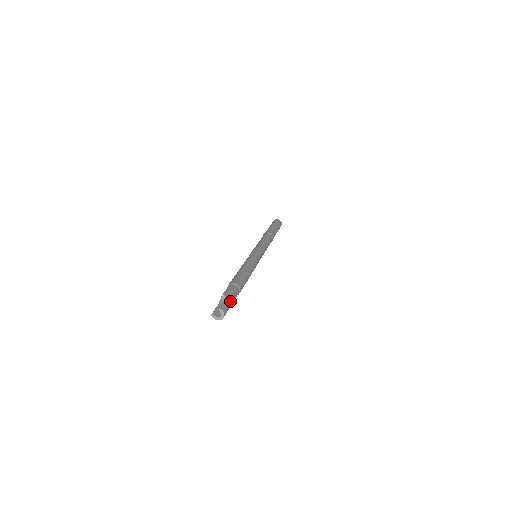
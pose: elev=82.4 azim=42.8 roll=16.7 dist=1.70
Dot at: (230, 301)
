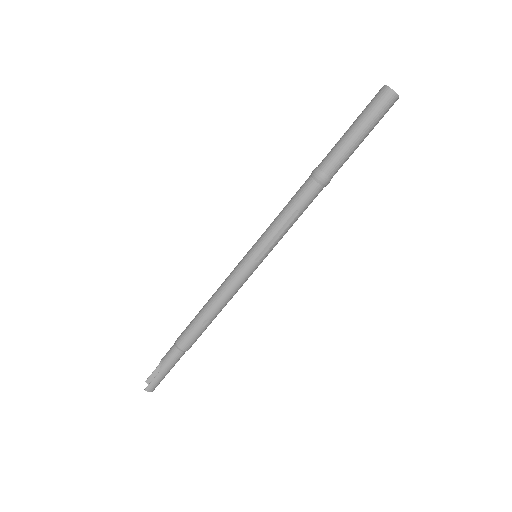
Dot at: (163, 375)
